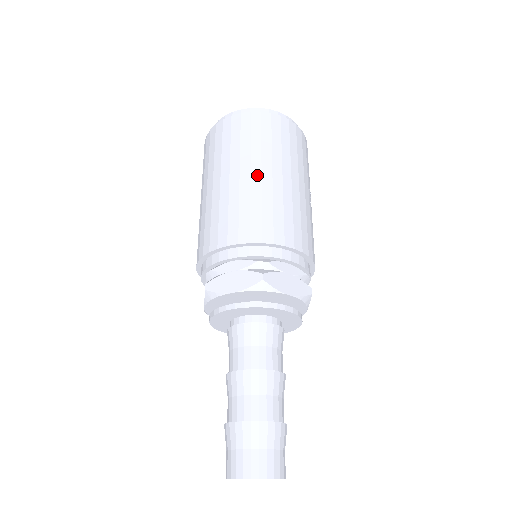
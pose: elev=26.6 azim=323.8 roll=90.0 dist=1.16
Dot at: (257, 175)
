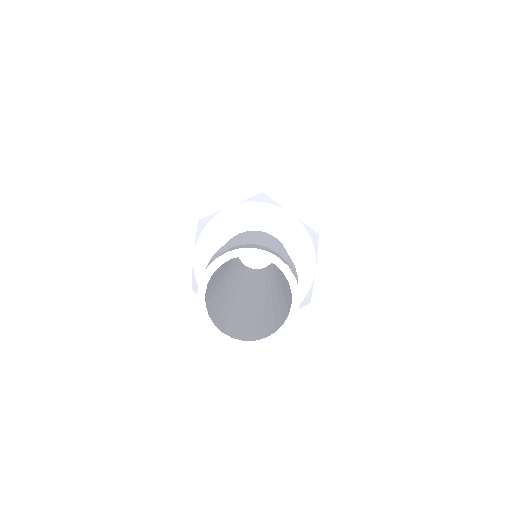
Dot at: occluded
